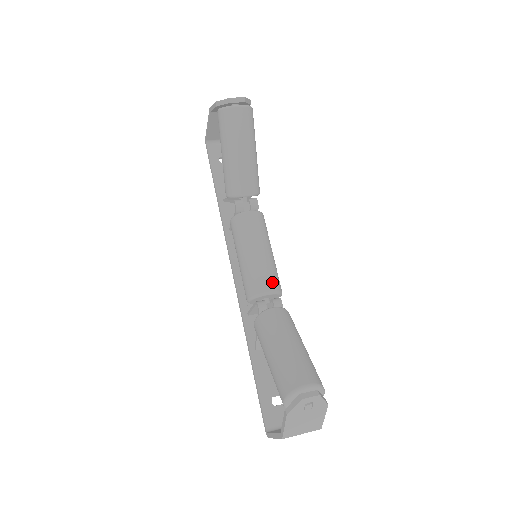
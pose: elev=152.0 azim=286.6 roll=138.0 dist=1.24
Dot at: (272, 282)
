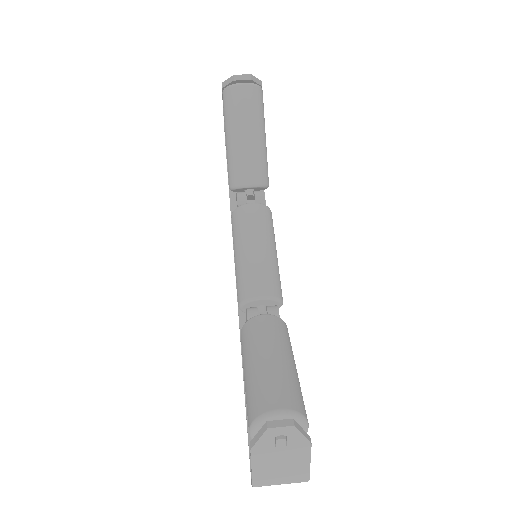
Dot at: (268, 285)
